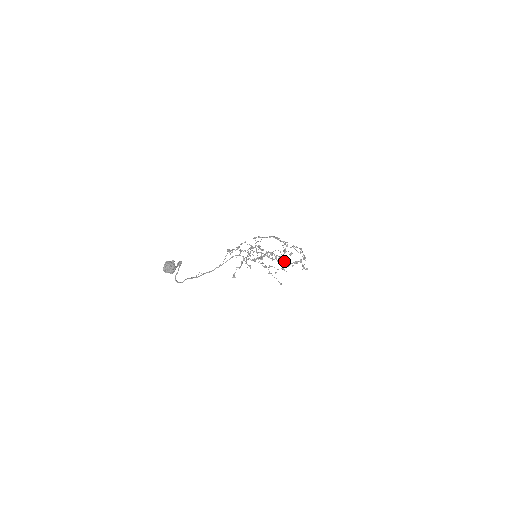
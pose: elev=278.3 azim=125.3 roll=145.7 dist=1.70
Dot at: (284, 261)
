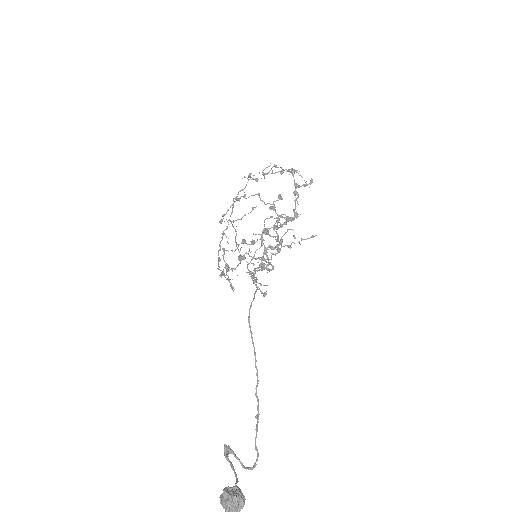
Dot at: (287, 220)
